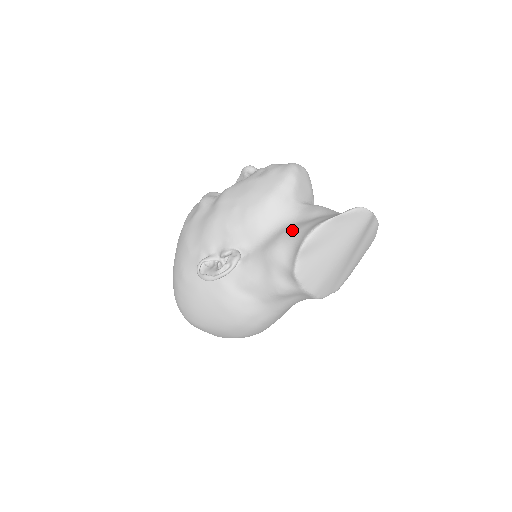
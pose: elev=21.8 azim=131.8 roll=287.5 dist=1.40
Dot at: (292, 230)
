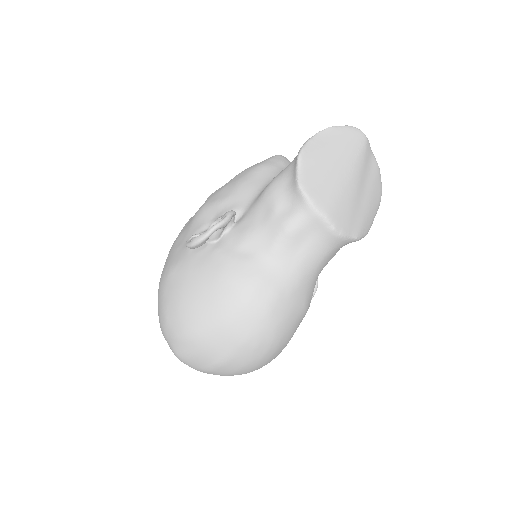
Dot at: occluded
